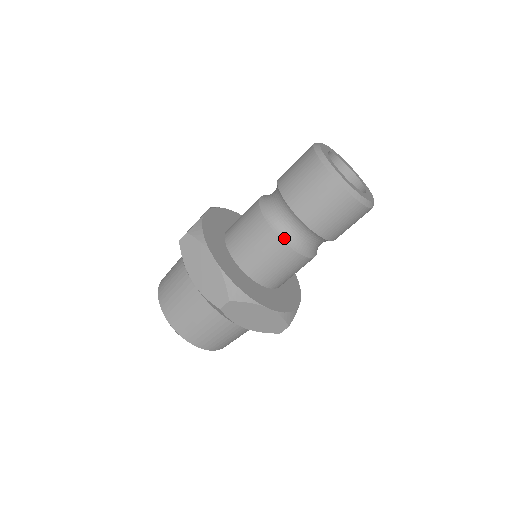
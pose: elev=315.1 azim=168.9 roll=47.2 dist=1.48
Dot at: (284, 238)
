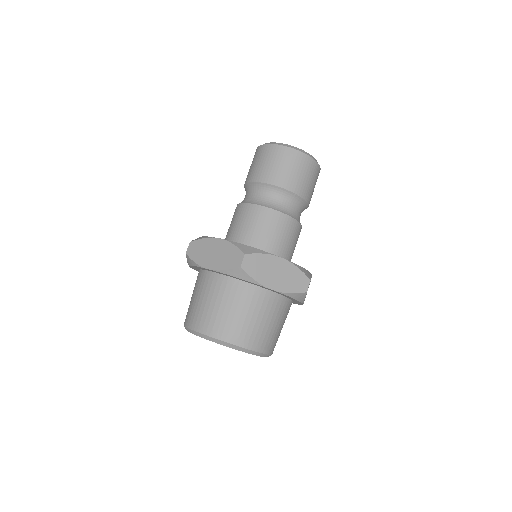
Dot at: (296, 219)
